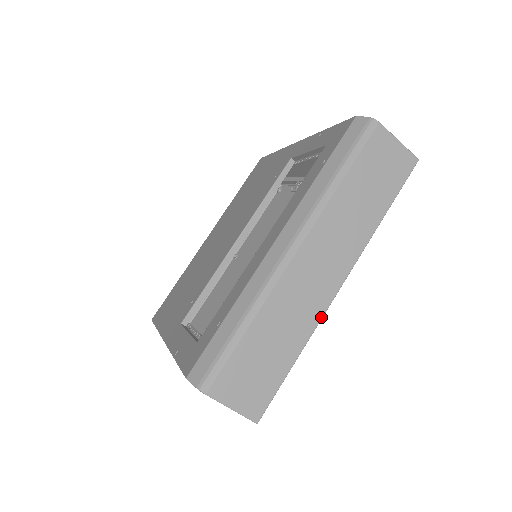
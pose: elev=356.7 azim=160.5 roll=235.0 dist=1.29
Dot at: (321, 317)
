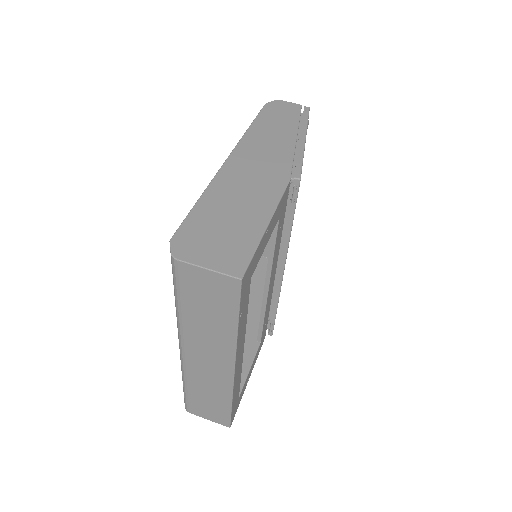
Dot at: (232, 387)
